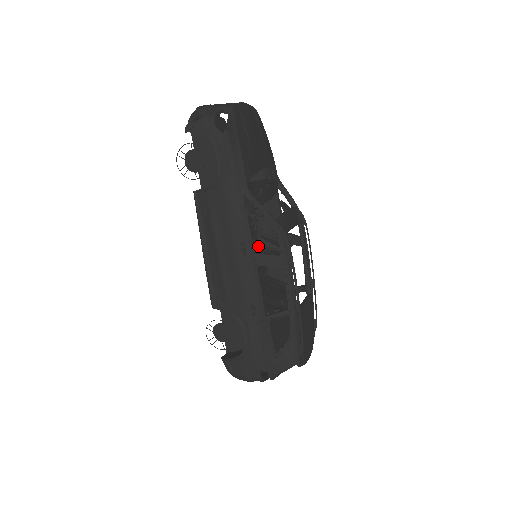
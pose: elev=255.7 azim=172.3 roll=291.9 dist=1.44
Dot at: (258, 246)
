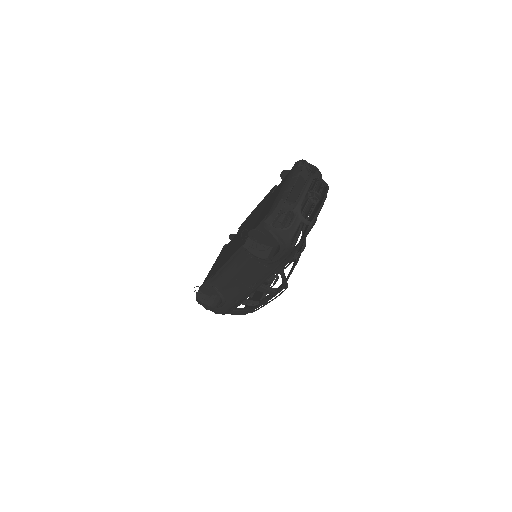
Dot at: occluded
